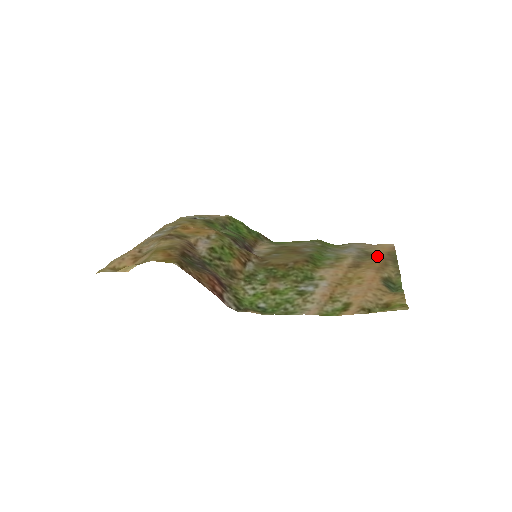
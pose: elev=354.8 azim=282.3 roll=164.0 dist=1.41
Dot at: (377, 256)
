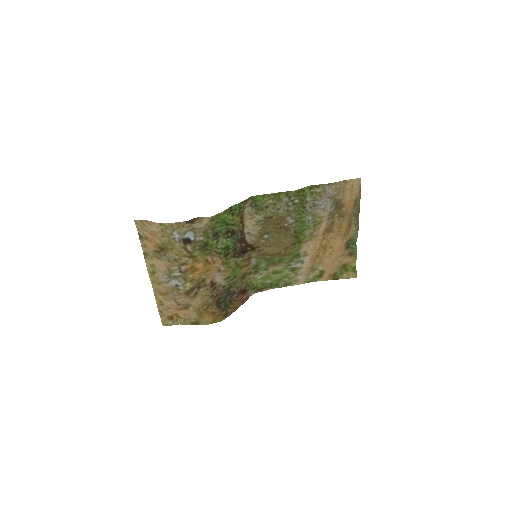
Dot at: (345, 211)
